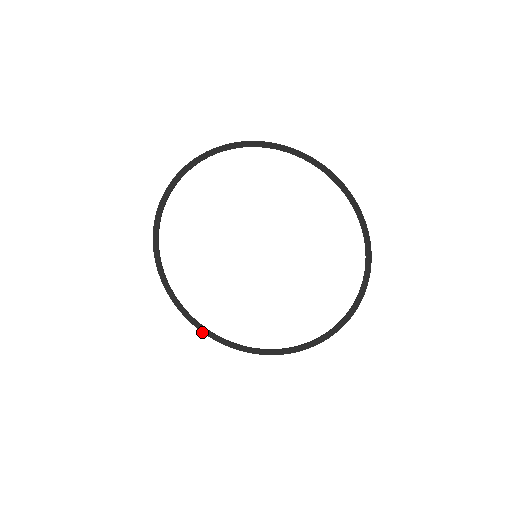
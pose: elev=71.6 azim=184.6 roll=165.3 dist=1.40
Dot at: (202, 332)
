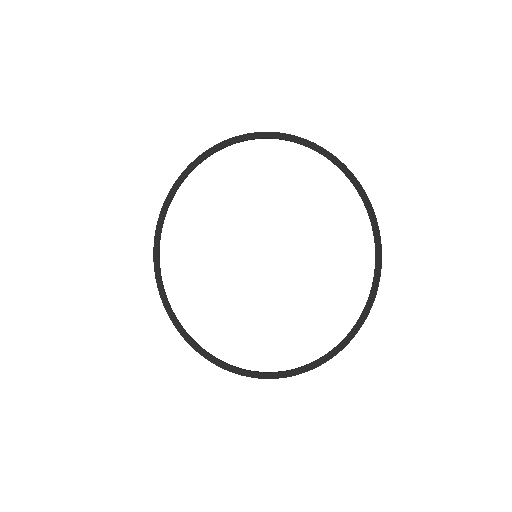
Dot at: occluded
